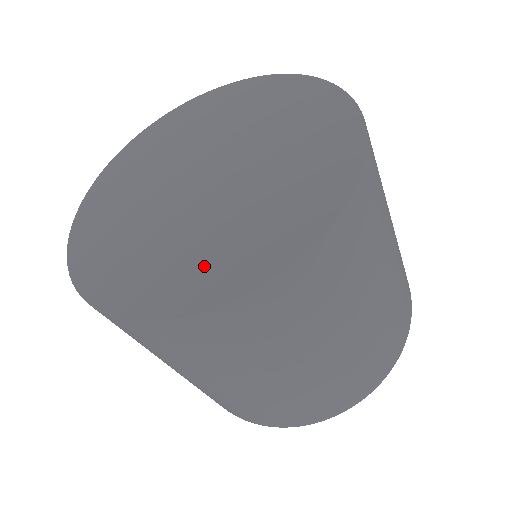
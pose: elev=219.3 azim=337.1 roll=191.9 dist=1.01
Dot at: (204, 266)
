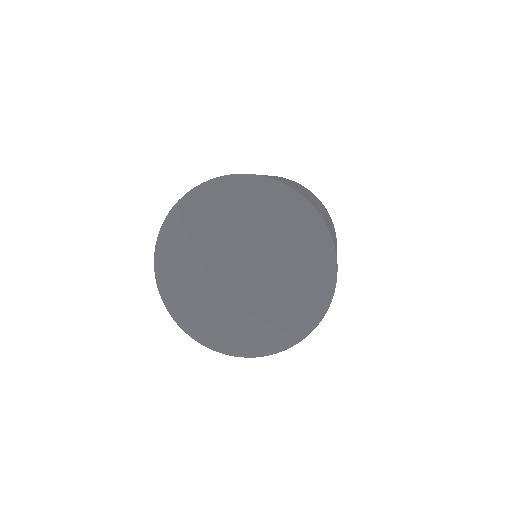
Dot at: (285, 321)
